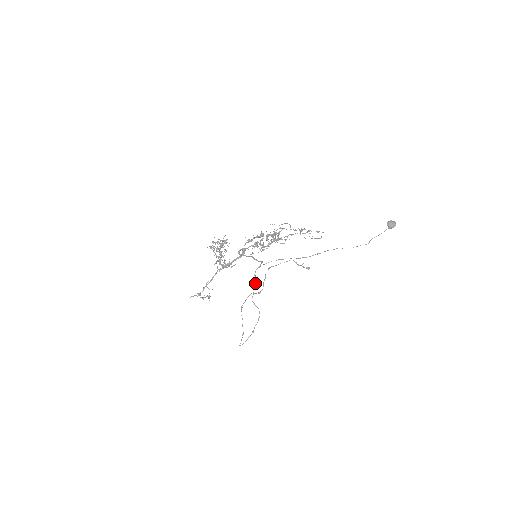
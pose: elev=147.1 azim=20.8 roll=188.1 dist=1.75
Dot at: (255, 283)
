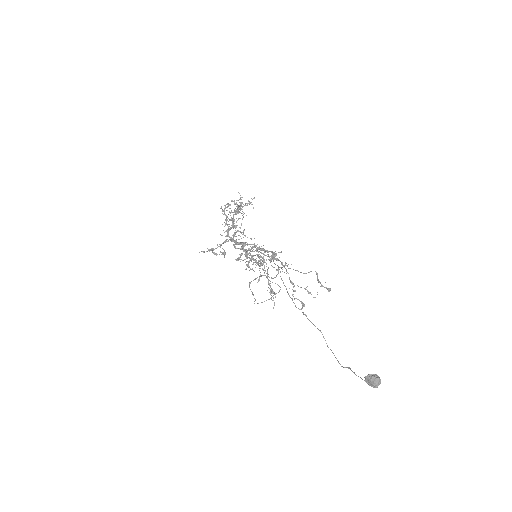
Dot at: (268, 268)
